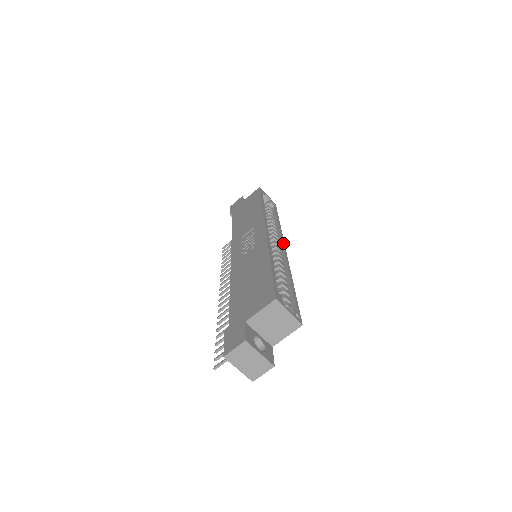
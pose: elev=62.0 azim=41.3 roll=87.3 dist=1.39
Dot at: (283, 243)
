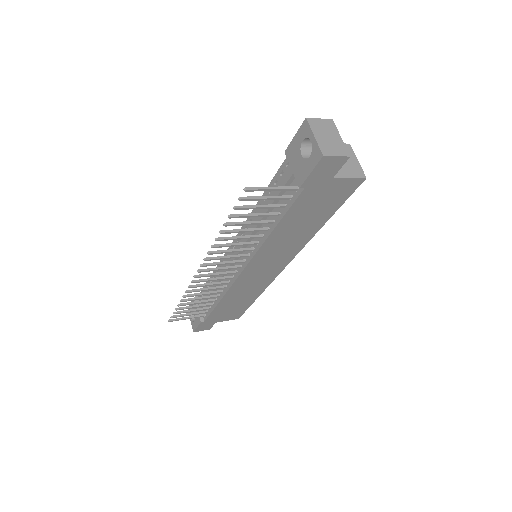
Dot at: occluded
